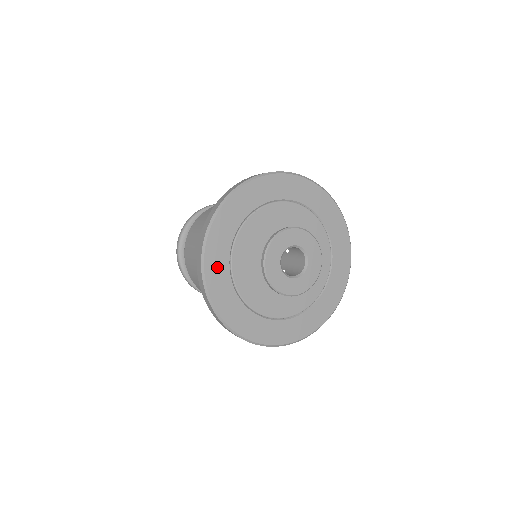
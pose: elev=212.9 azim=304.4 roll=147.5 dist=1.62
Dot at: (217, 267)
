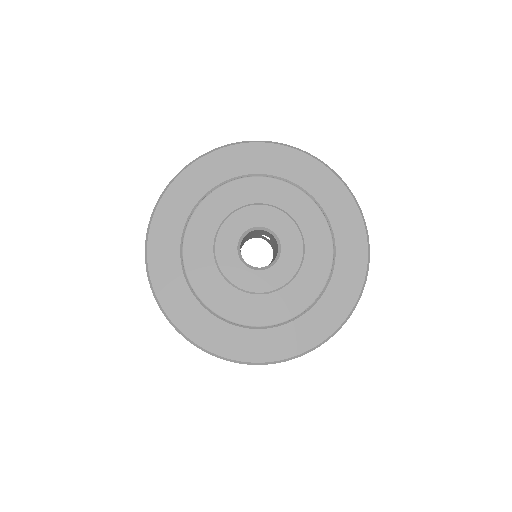
Dot at: (168, 279)
